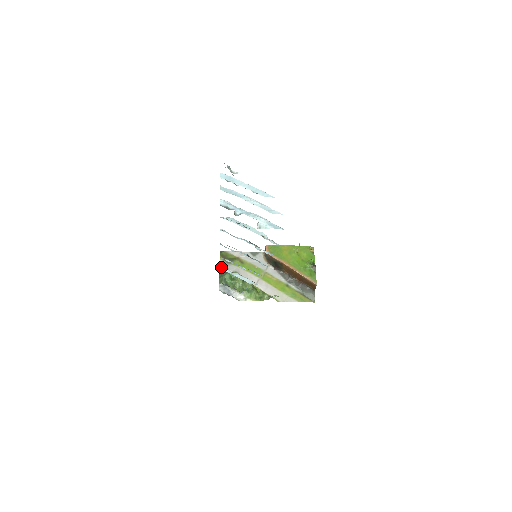
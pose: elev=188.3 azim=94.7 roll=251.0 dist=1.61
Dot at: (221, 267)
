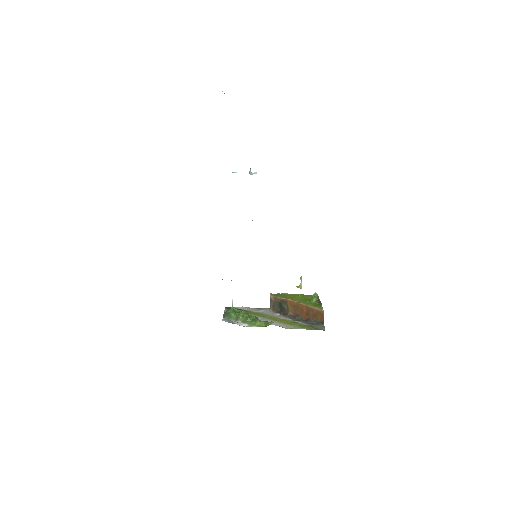
Dot at: occluded
